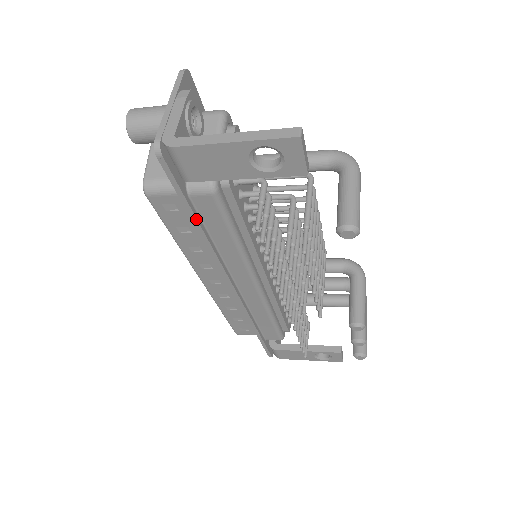
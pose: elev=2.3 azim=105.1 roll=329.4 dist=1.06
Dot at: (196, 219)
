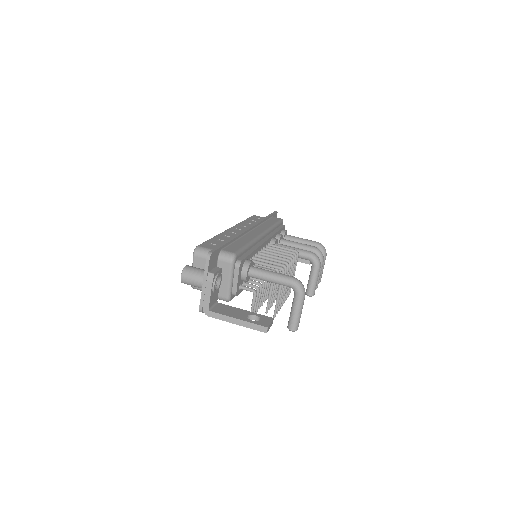
Dot at: occluded
